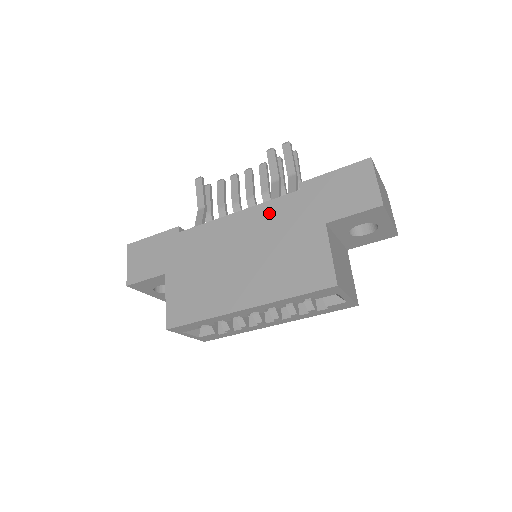
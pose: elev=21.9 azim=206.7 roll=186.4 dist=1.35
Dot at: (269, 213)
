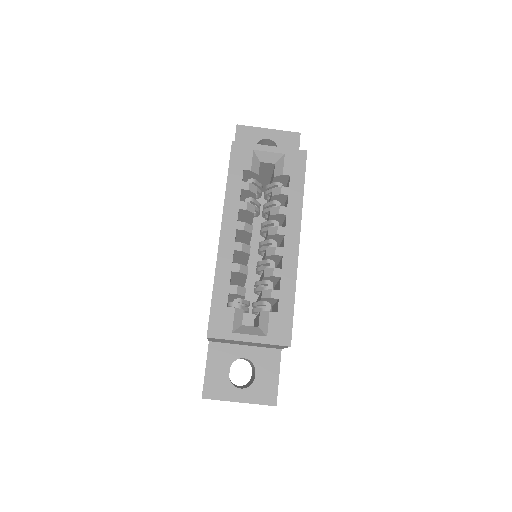
Dot at: occluded
